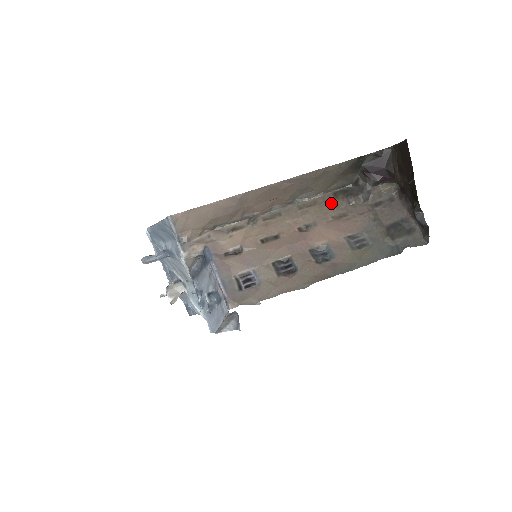
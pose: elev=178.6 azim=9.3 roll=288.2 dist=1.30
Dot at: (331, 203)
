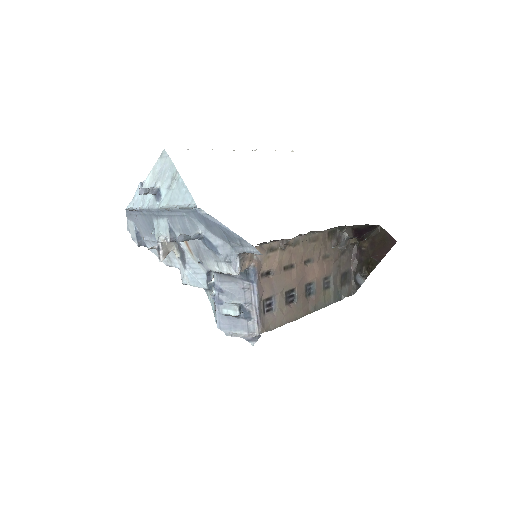
Dot at: (325, 242)
